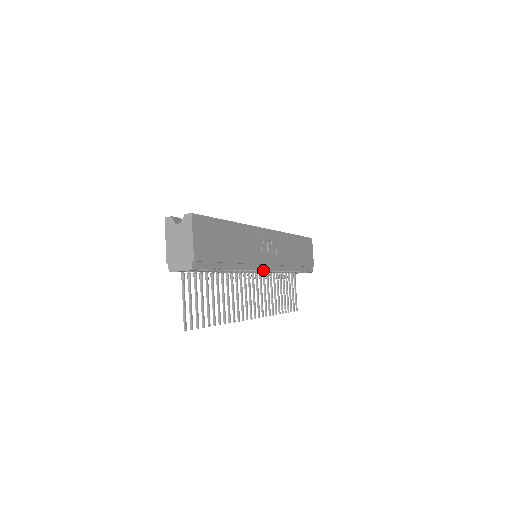
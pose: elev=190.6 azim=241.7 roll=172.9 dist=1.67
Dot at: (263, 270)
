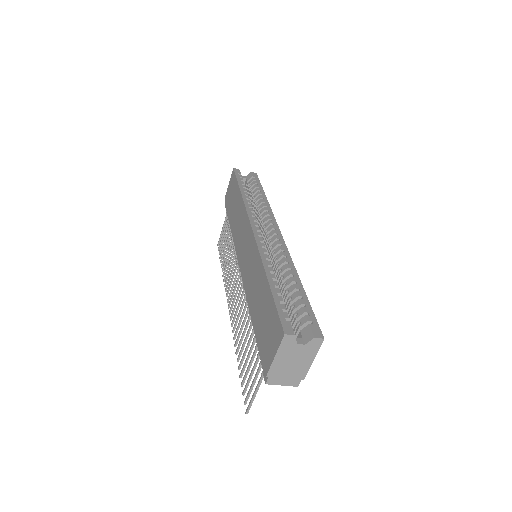
Dot at: occluded
